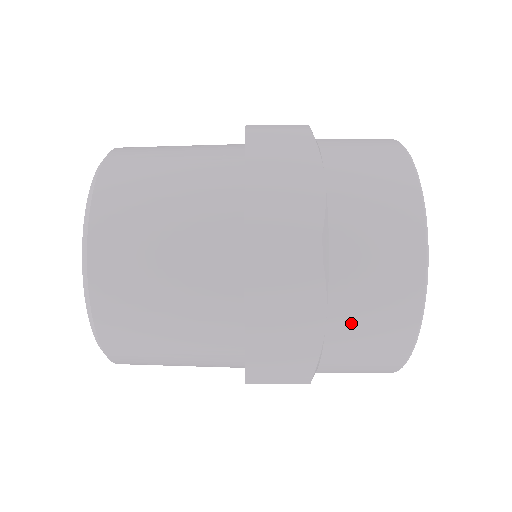
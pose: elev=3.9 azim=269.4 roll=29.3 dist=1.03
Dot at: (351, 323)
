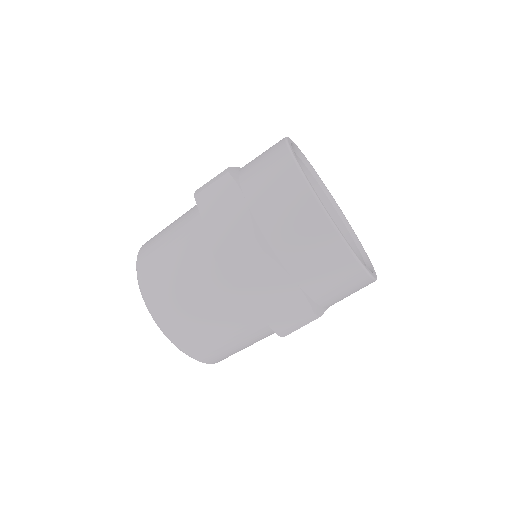
Dot at: (259, 191)
